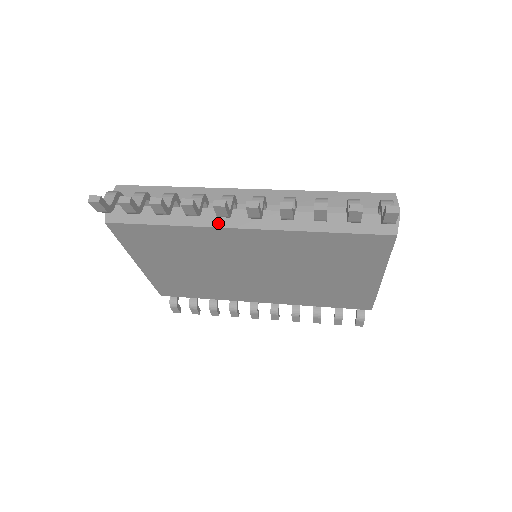
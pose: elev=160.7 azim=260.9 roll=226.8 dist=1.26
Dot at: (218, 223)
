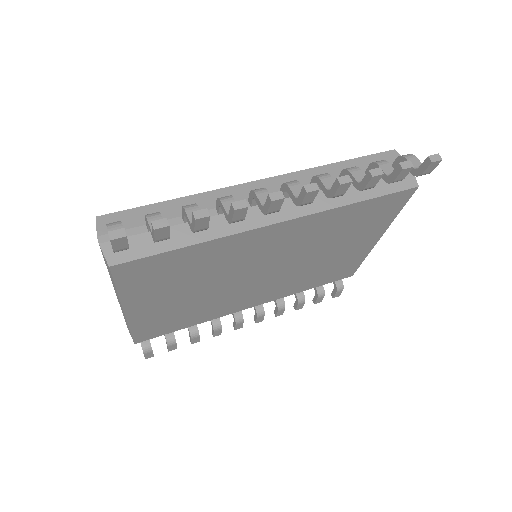
Dot at: (251, 224)
